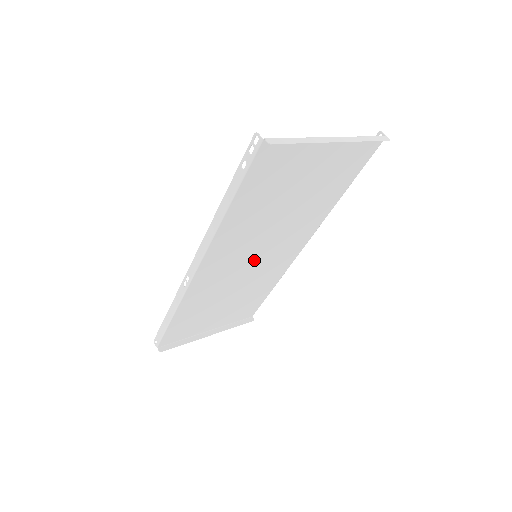
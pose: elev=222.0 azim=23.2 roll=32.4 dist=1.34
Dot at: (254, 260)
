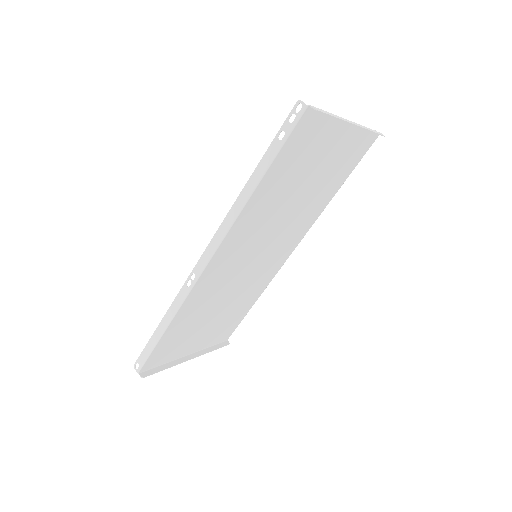
Dot at: (253, 261)
